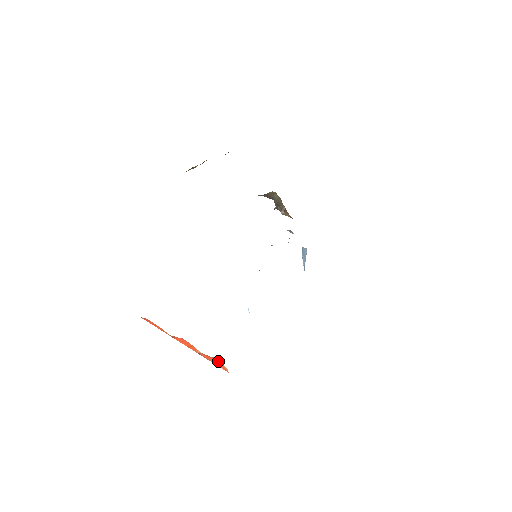
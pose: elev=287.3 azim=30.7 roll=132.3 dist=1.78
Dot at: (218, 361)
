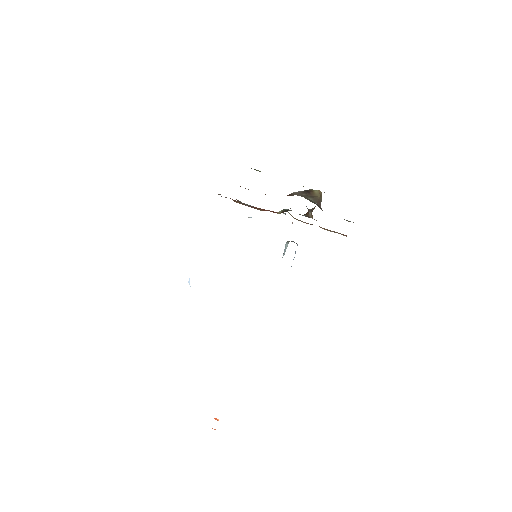
Dot at: occluded
